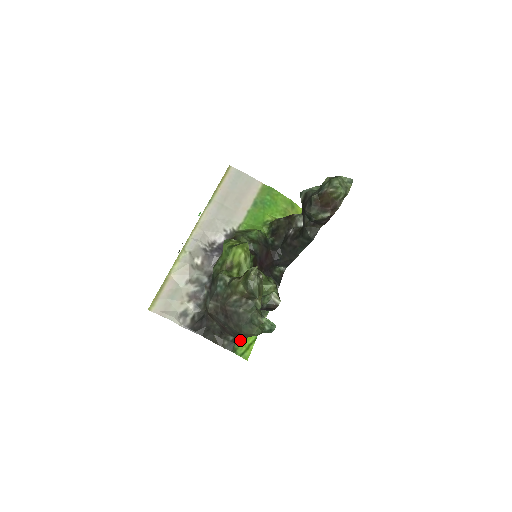
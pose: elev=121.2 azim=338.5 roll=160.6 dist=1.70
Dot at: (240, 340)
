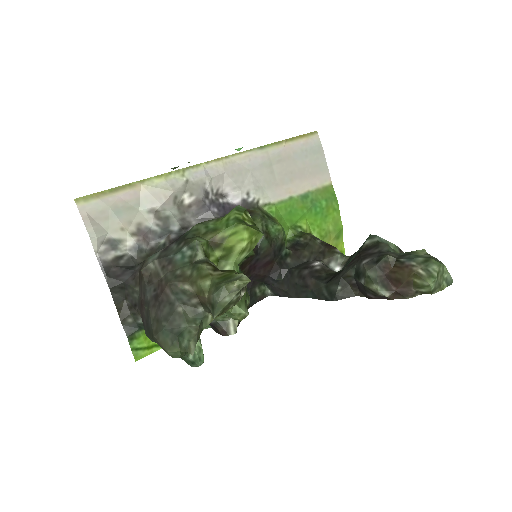
Dot at: occluded
